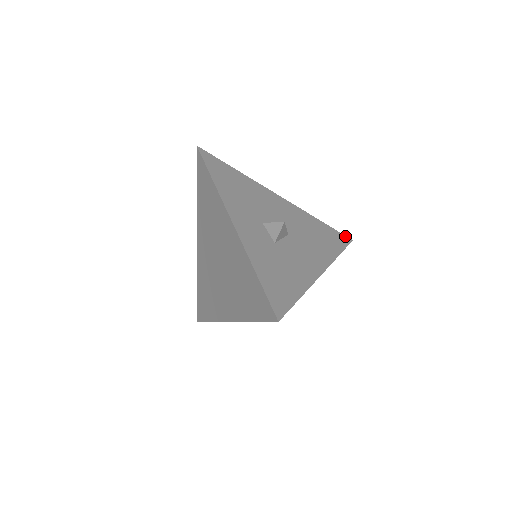
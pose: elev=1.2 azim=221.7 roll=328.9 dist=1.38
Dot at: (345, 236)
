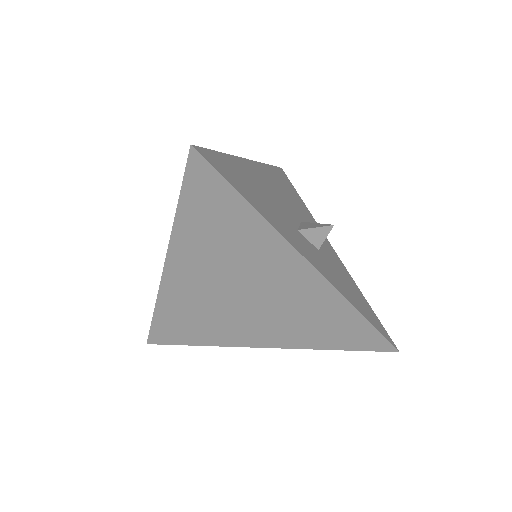
Dot at: (279, 168)
